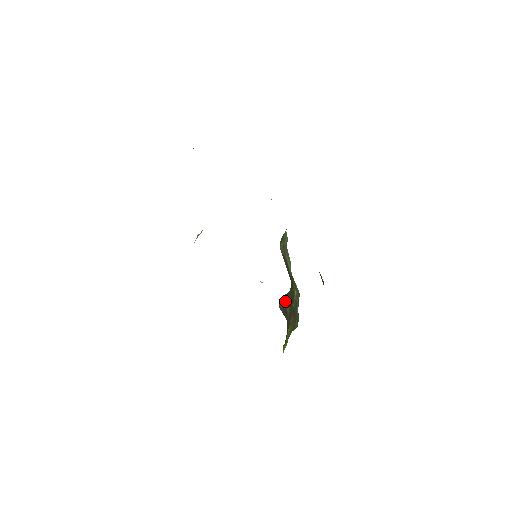
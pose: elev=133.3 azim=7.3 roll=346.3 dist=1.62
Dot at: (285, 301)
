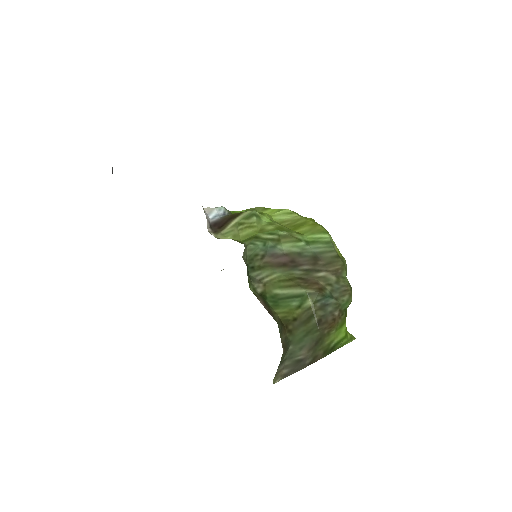
Dot at: (288, 359)
